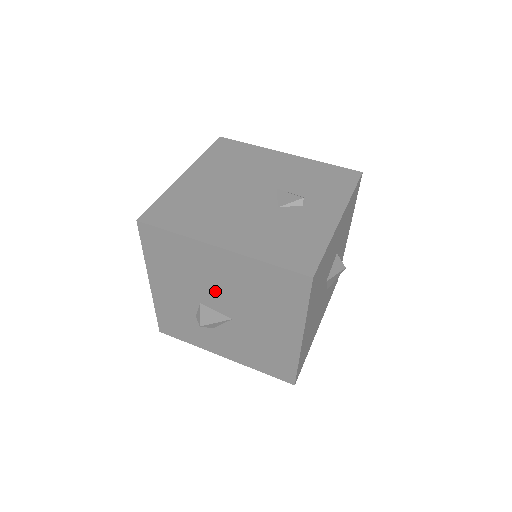
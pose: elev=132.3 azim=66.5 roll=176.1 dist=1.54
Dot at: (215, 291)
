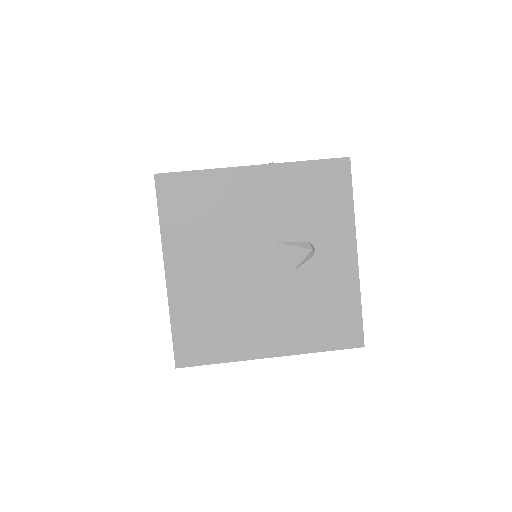
Dot at: occluded
